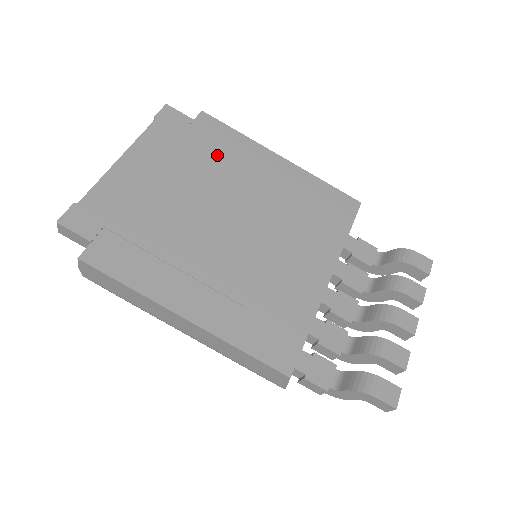
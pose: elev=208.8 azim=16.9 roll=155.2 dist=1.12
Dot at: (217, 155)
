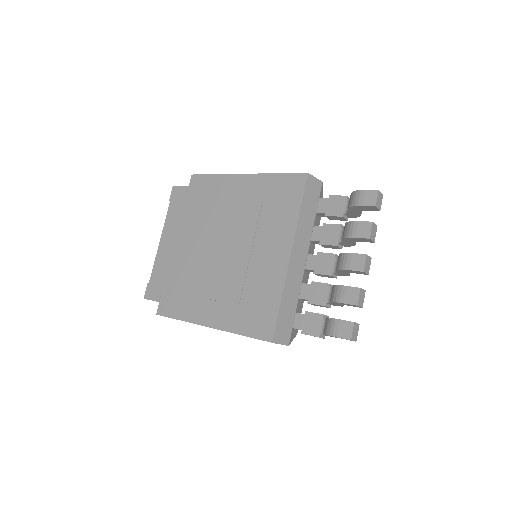
Dot at: (205, 203)
